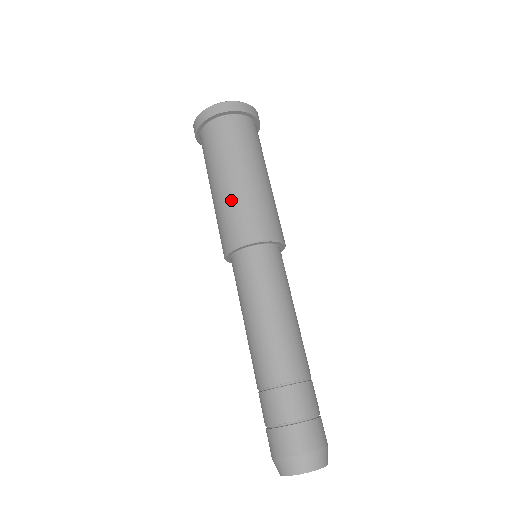
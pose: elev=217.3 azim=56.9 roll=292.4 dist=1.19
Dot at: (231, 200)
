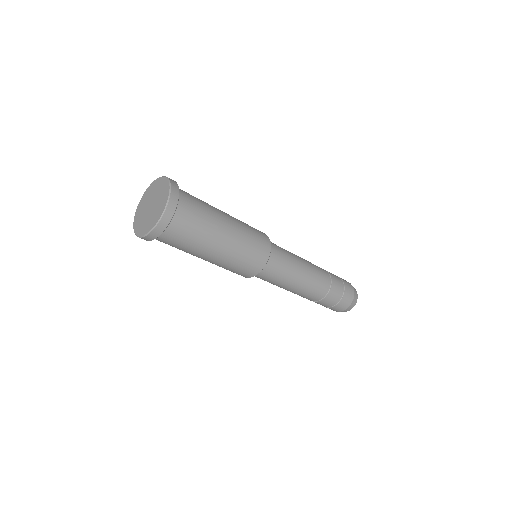
Dot at: (222, 265)
